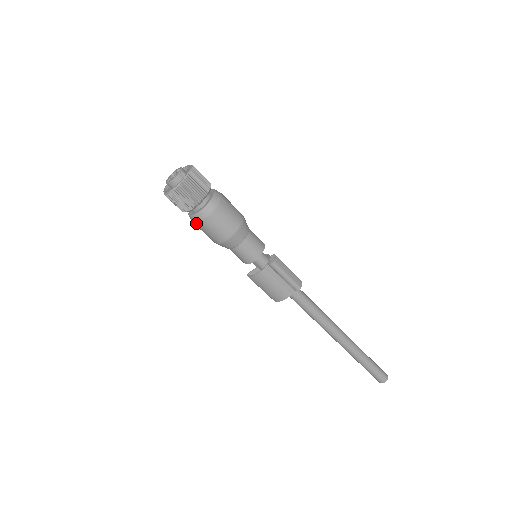
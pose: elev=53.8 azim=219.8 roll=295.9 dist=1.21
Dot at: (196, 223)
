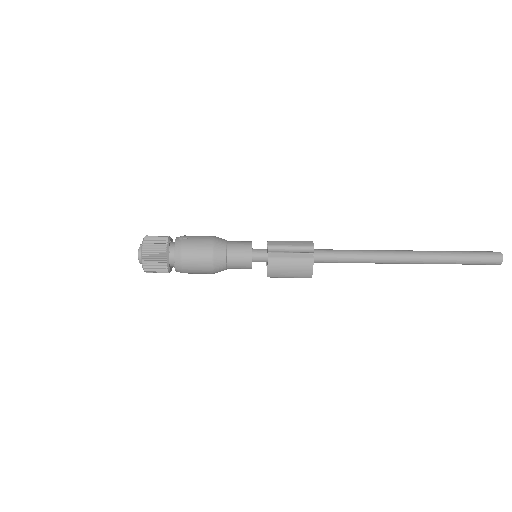
Dot at: (182, 270)
